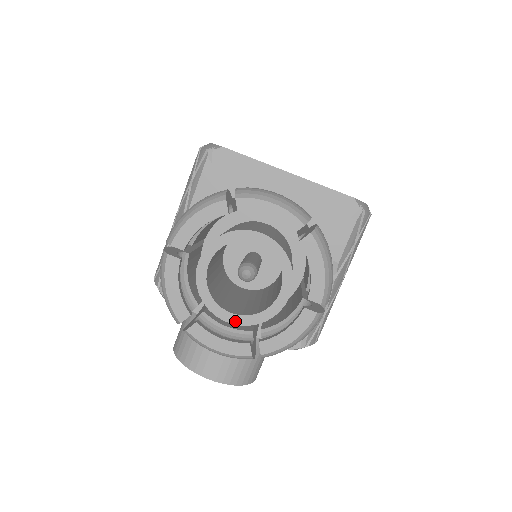
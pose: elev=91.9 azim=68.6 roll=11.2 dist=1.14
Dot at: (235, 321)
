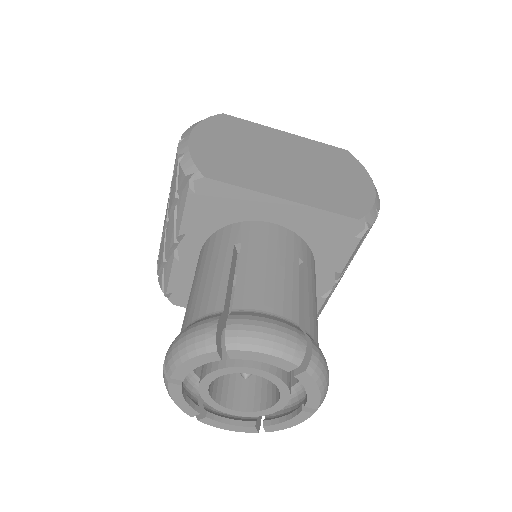
Dot at: (240, 415)
